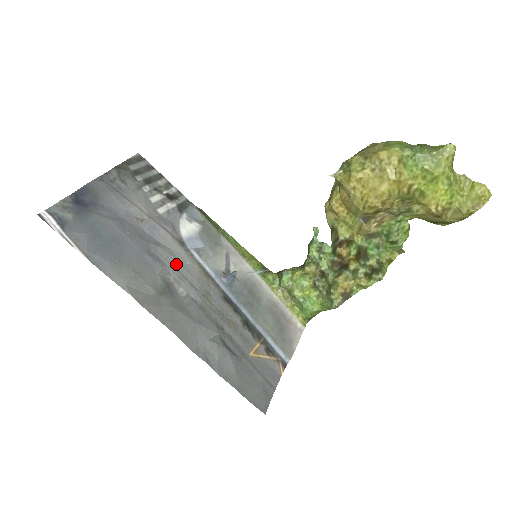
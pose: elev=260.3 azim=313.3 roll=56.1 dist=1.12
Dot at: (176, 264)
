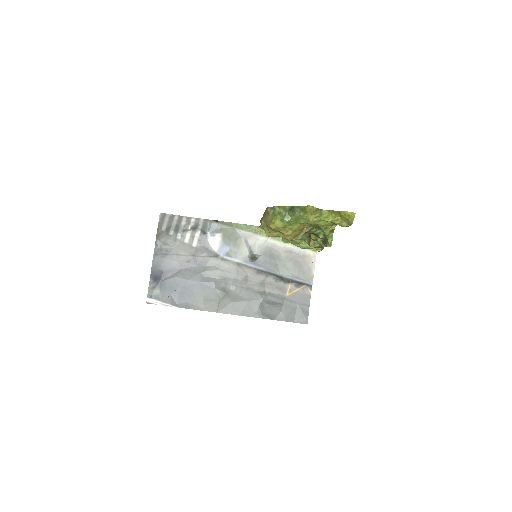
Dot at: (221, 273)
